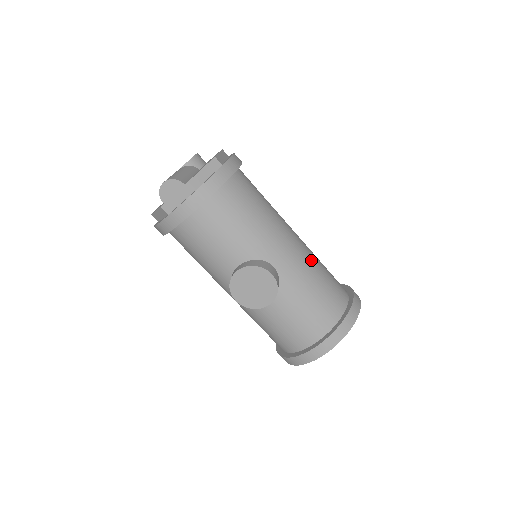
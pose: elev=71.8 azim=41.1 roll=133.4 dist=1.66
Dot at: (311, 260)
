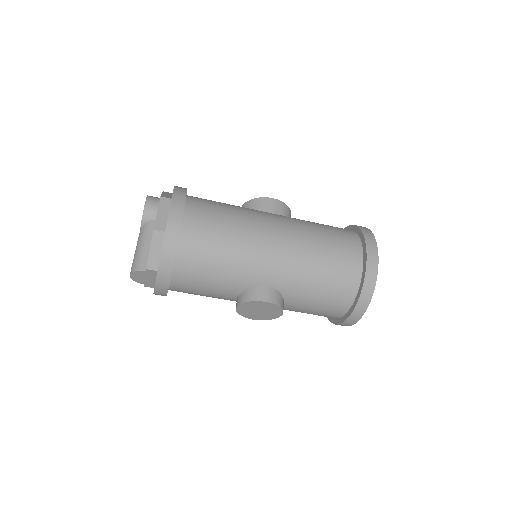
Dot at: (304, 252)
